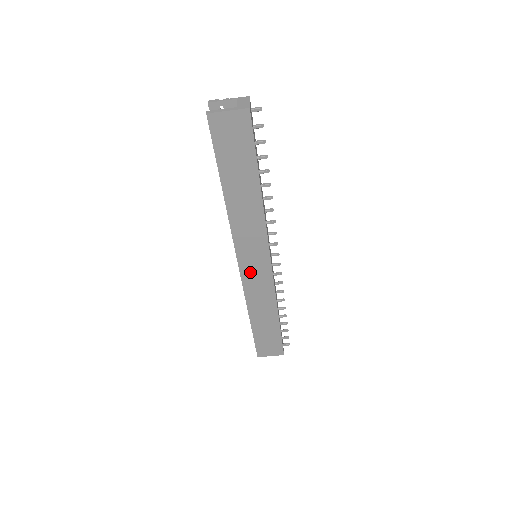
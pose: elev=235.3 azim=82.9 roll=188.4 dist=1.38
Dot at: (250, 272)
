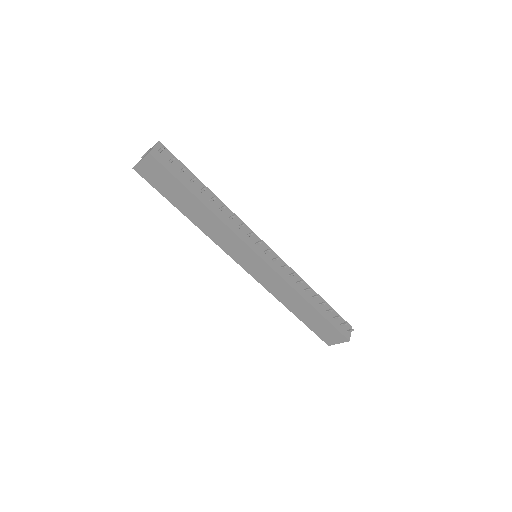
Dot at: (255, 271)
